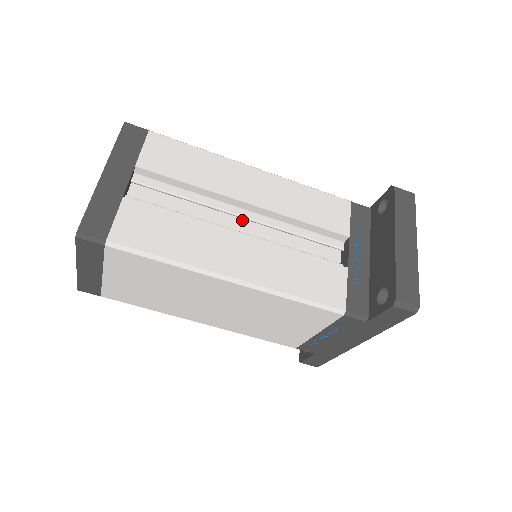
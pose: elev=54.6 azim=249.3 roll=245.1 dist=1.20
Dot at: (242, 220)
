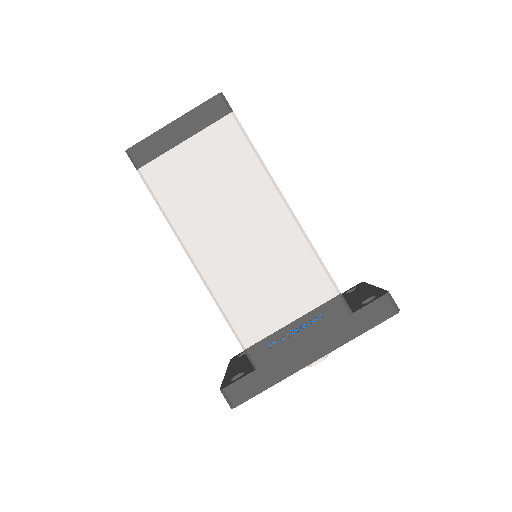
Dot at: occluded
